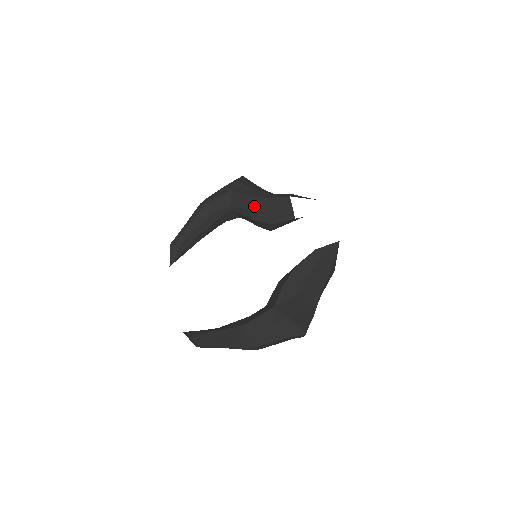
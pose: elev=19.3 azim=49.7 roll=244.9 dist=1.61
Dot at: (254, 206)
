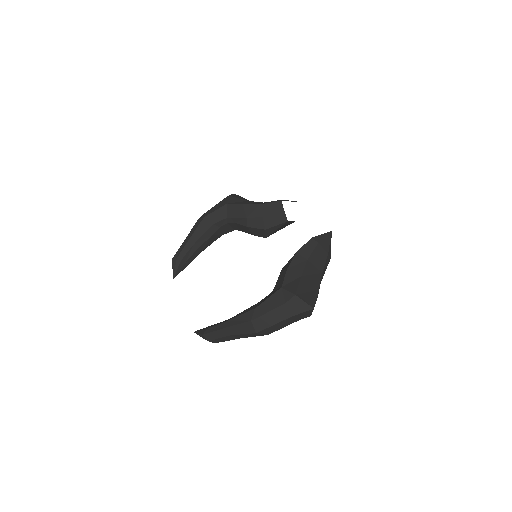
Dot at: (249, 214)
